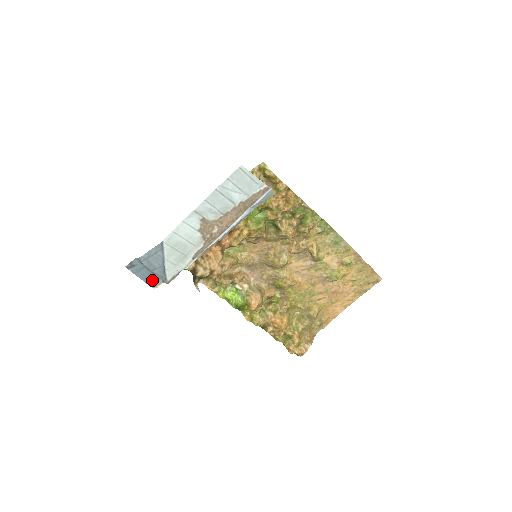
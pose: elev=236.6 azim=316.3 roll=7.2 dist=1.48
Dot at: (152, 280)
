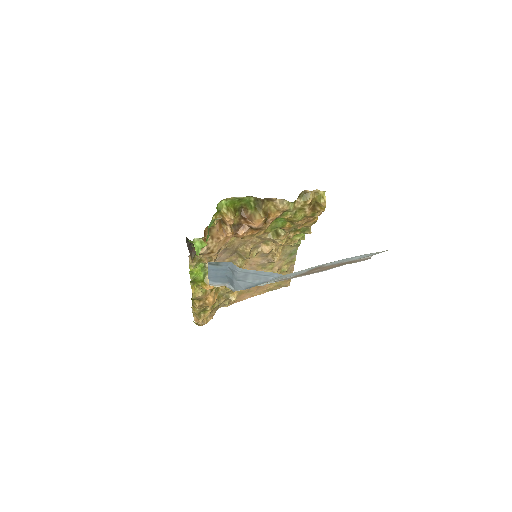
Dot at: (218, 280)
